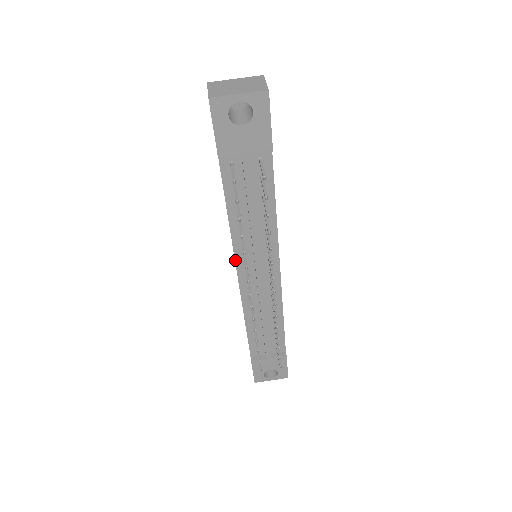
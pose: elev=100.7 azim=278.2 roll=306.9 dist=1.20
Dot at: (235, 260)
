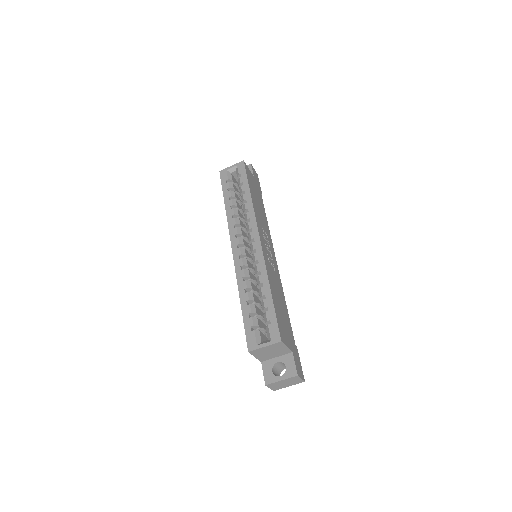
Dot at: occluded
